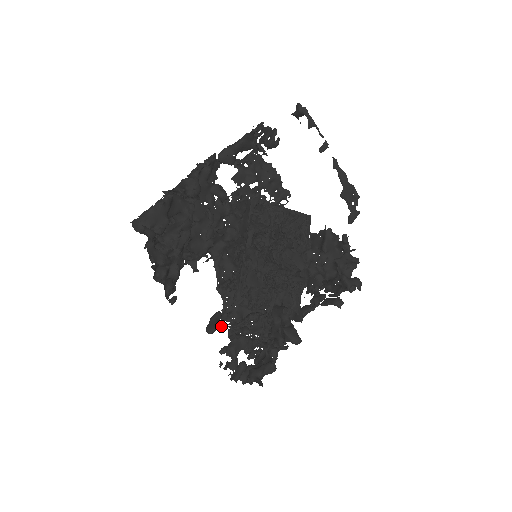
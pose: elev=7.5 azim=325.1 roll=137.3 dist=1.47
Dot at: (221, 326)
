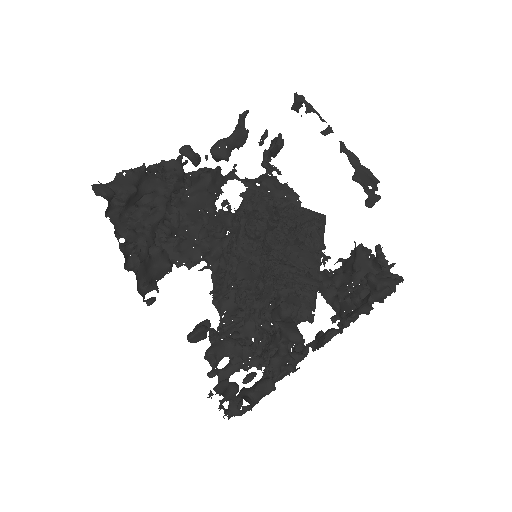
Dot at: (202, 328)
